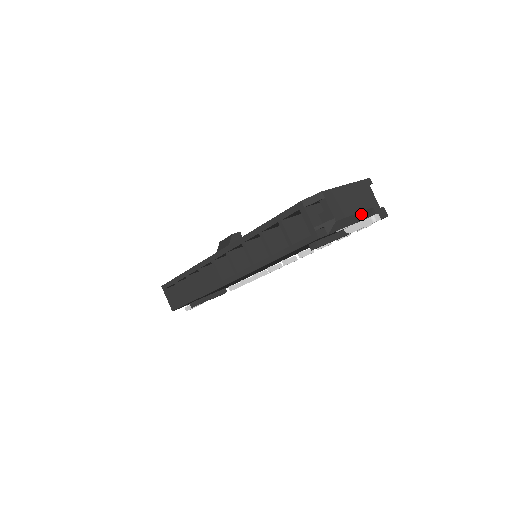
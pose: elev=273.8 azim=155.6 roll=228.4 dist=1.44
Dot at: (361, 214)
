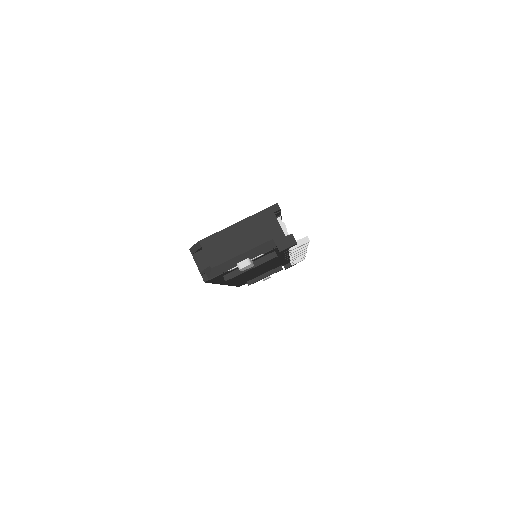
Dot at: (255, 250)
